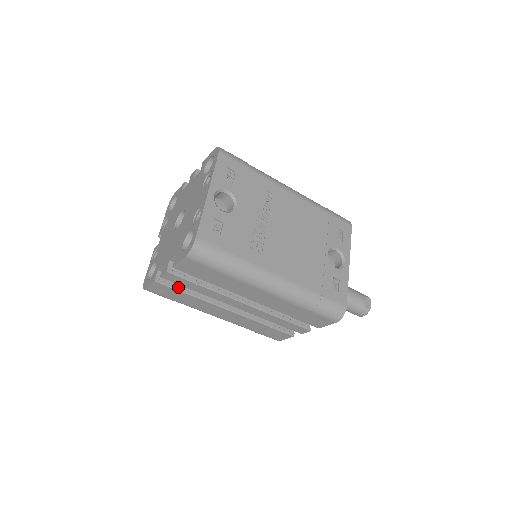
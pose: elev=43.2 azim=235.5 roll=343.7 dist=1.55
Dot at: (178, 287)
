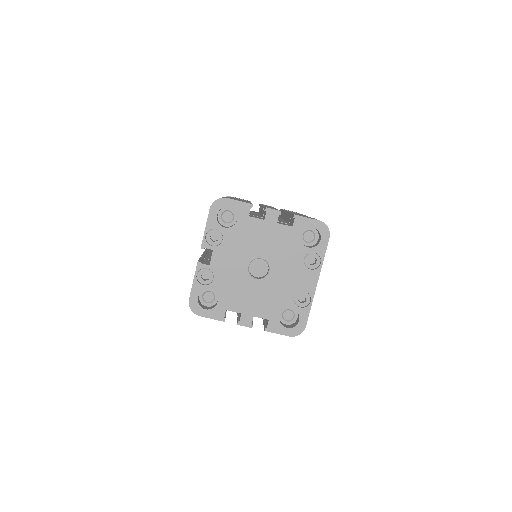
Dot at: occluded
